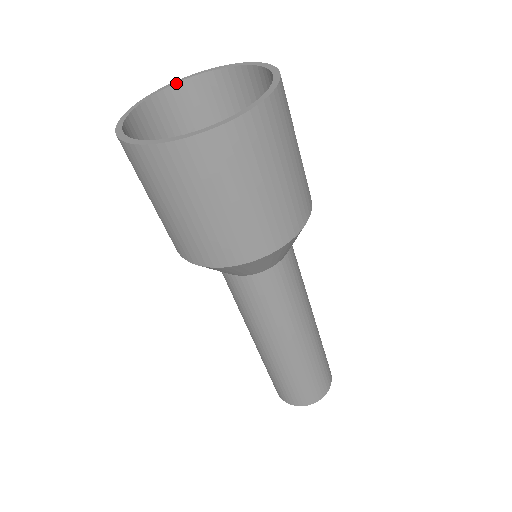
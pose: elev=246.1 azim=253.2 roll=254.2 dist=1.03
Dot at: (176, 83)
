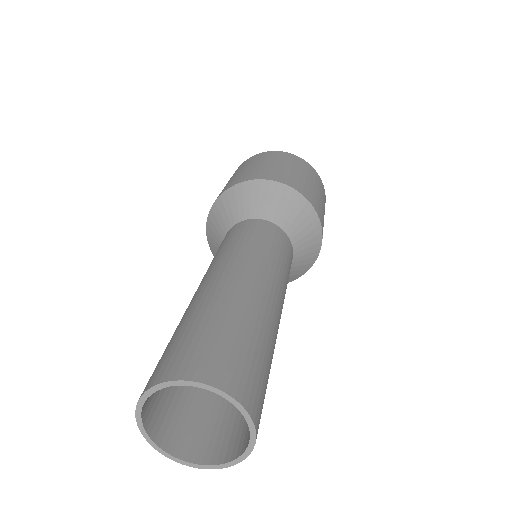
Dot at: occluded
